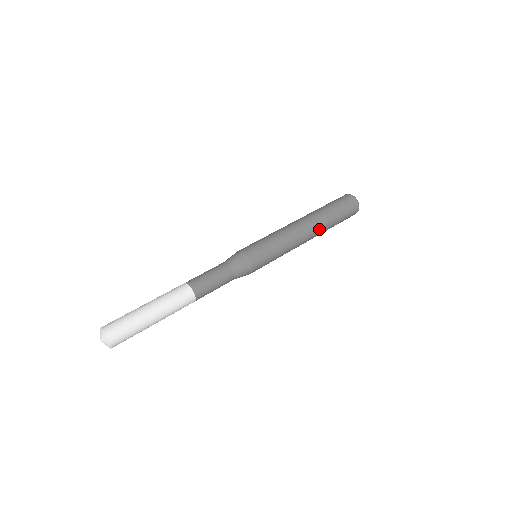
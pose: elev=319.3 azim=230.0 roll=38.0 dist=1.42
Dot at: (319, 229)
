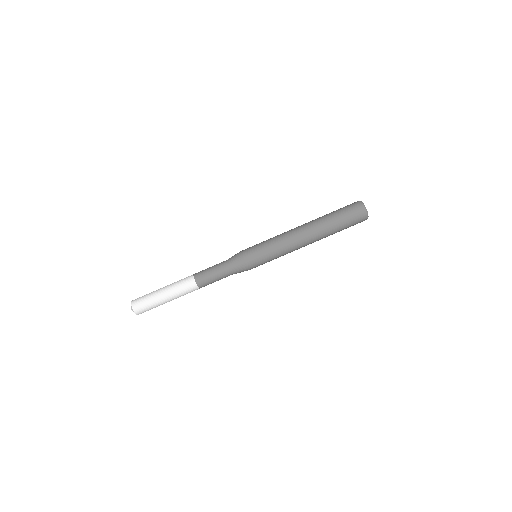
Dot at: occluded
